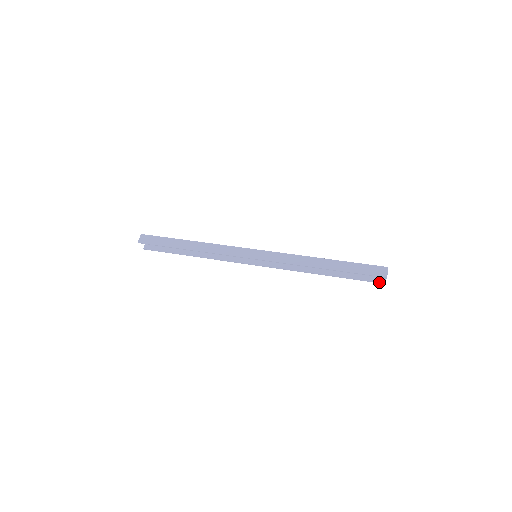
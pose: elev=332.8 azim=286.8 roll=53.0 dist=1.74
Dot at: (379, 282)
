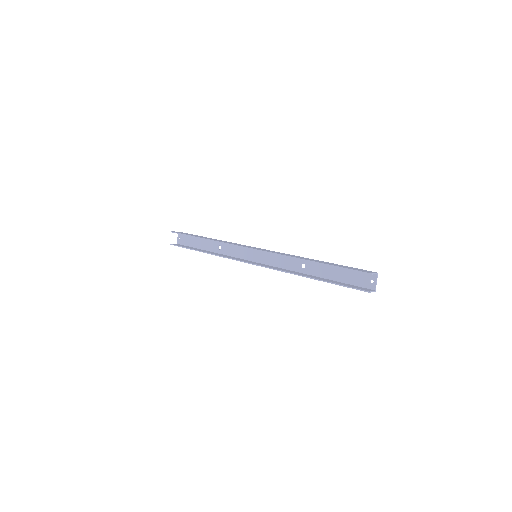
Dot at: (363, 289)
